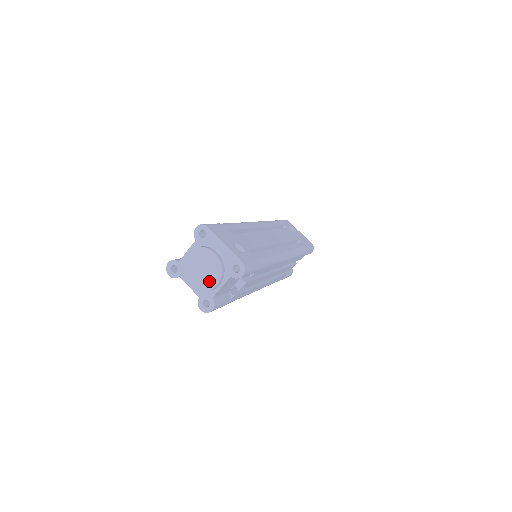
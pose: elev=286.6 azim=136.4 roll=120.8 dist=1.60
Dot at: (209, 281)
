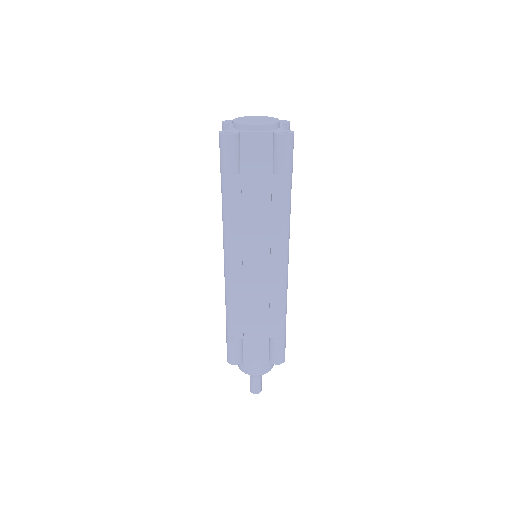
Dot at: (271, 120)
